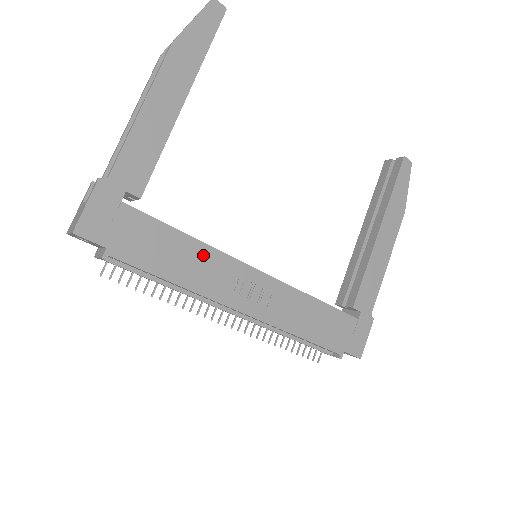
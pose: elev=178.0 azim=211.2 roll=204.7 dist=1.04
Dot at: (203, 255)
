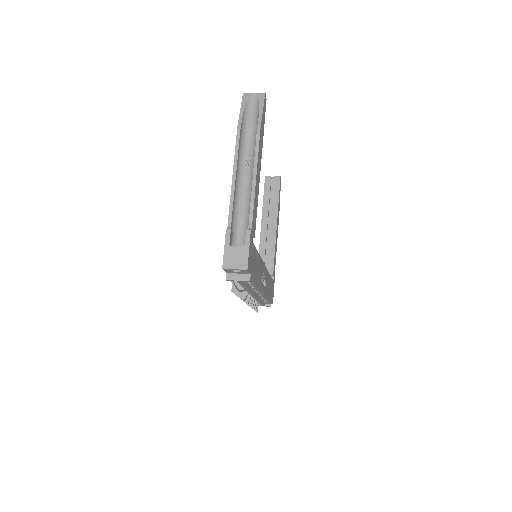
Dot at: (260, 264)
